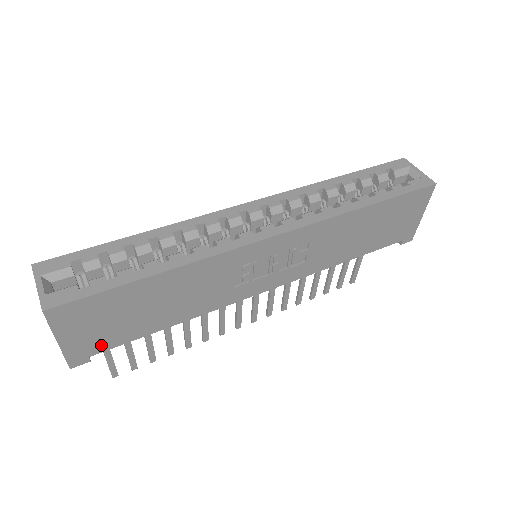
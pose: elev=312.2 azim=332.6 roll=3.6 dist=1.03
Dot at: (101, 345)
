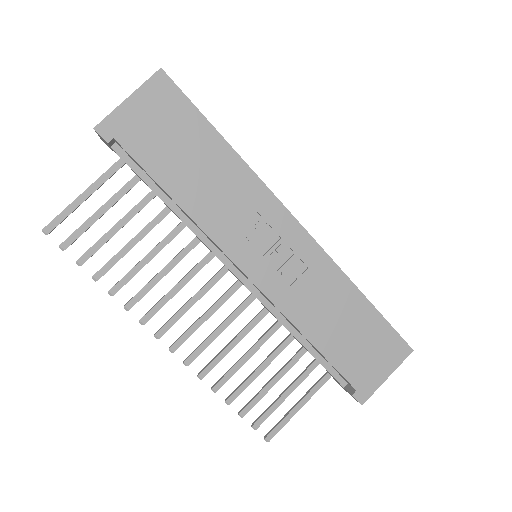
Dot at: (132, 141)
